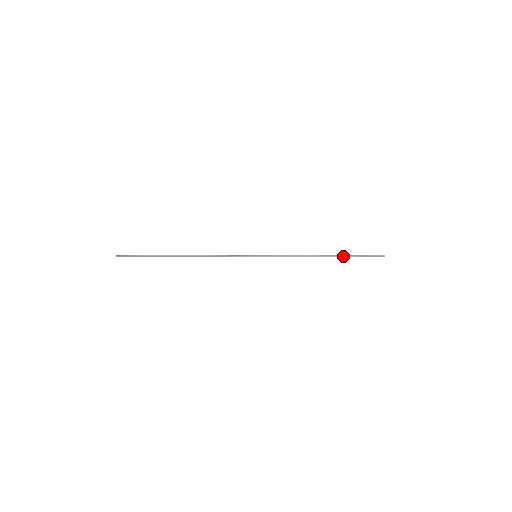
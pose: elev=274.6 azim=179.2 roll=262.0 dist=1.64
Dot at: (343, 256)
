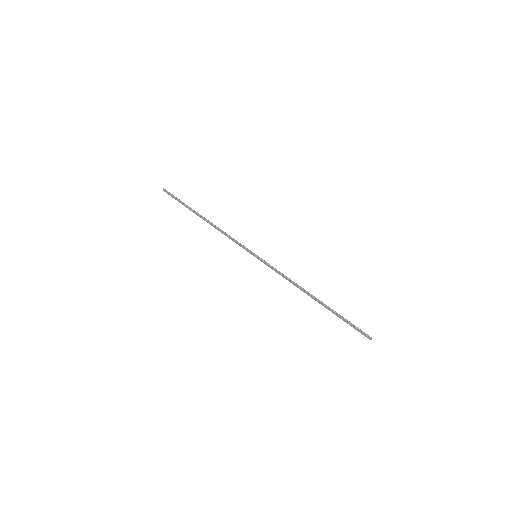
Dot at: (330, 309)
